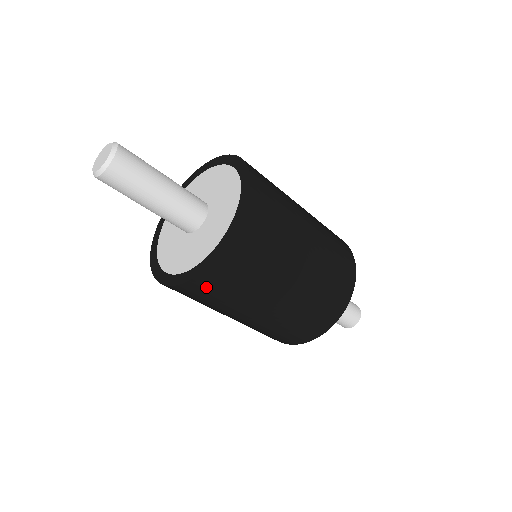
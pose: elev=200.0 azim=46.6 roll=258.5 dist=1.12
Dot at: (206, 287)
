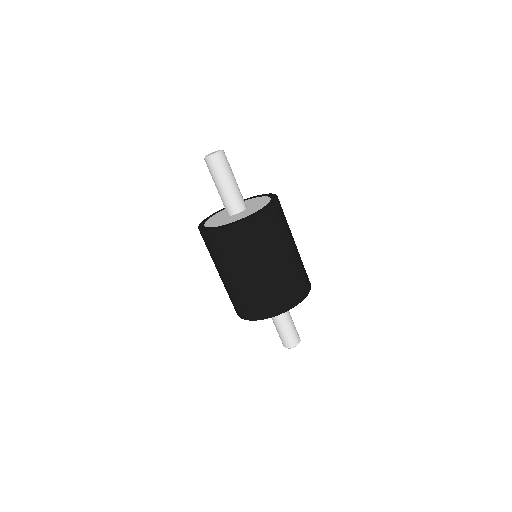
Dot at: occluded
